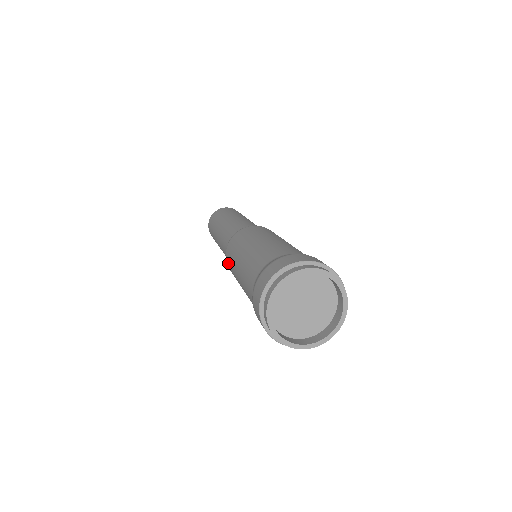
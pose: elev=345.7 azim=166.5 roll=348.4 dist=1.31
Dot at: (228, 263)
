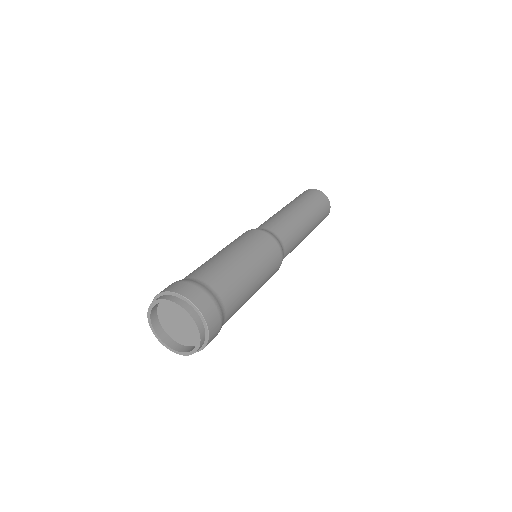
Dot at: occluded
